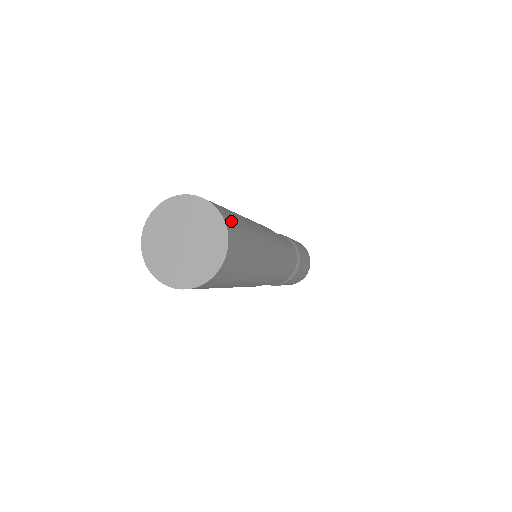
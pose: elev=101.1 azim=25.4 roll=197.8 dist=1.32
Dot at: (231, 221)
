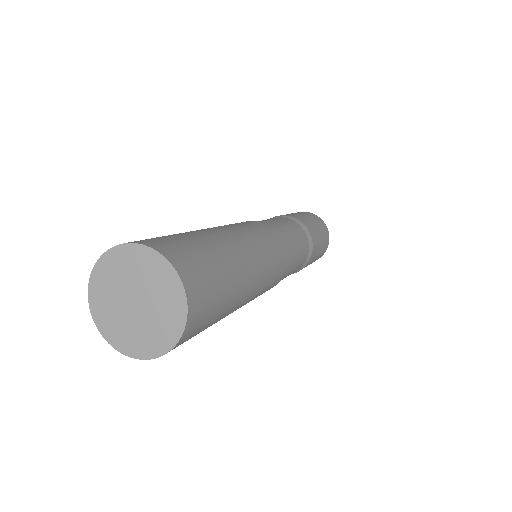
Dot at: (196, 273)
